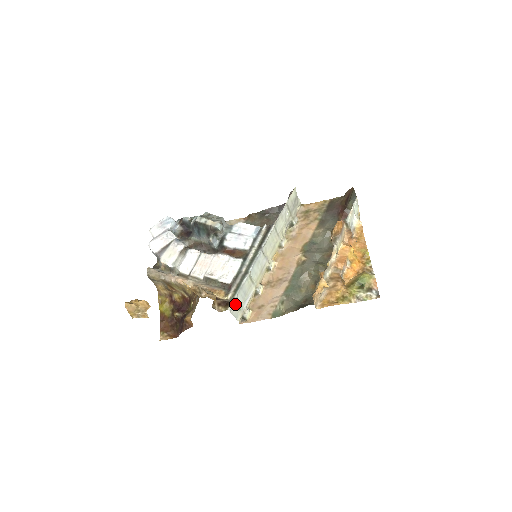
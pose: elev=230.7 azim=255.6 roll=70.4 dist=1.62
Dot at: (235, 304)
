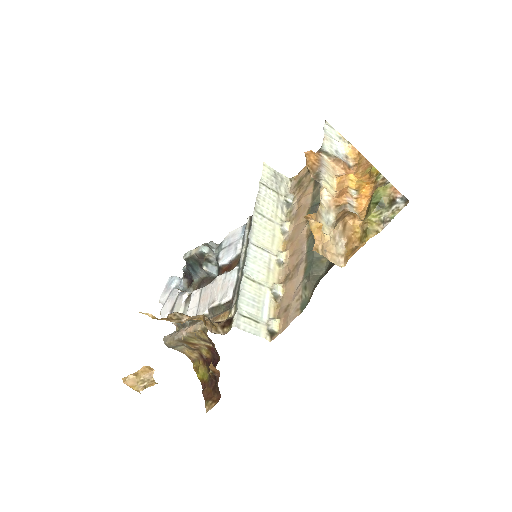
Dot at: (243, 317)
